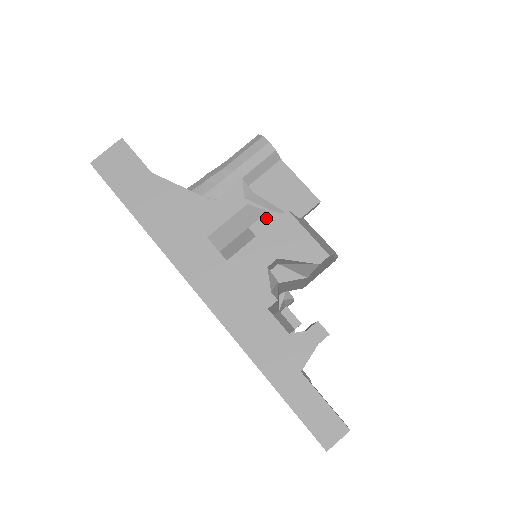
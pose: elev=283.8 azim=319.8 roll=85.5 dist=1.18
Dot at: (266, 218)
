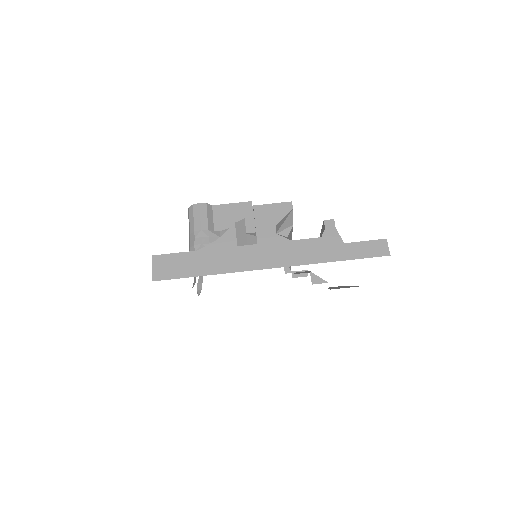
Dot at: (248, 222)
